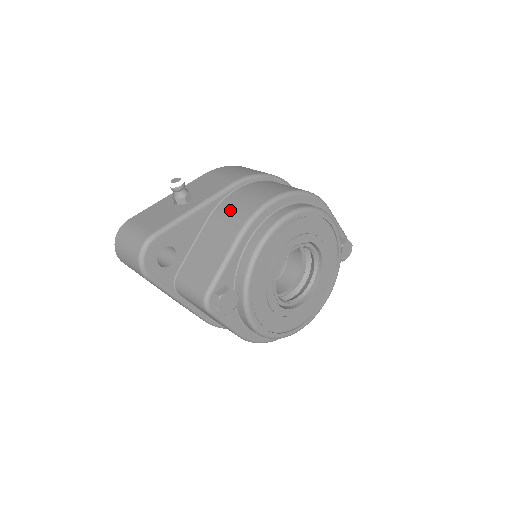
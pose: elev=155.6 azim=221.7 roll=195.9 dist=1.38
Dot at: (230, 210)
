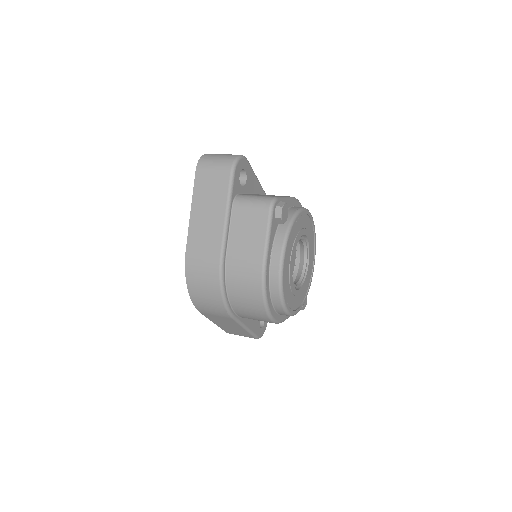
Dot at: occluded
